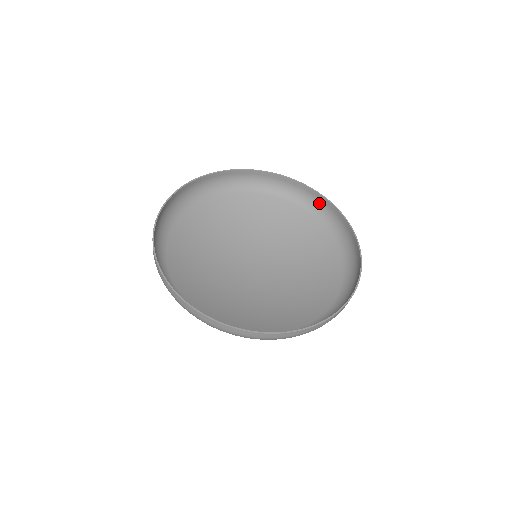
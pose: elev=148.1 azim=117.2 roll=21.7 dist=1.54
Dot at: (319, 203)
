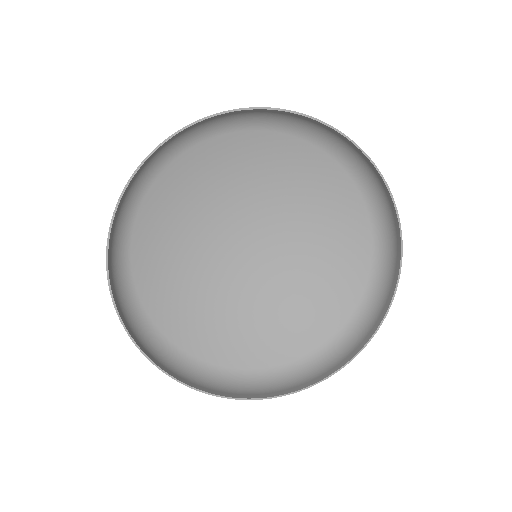
Dot at: (358, 156)
